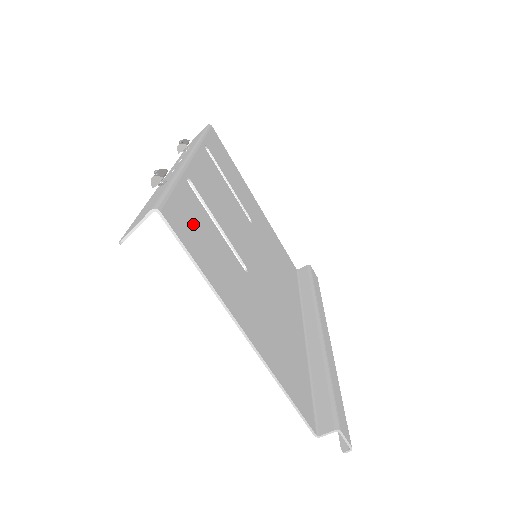
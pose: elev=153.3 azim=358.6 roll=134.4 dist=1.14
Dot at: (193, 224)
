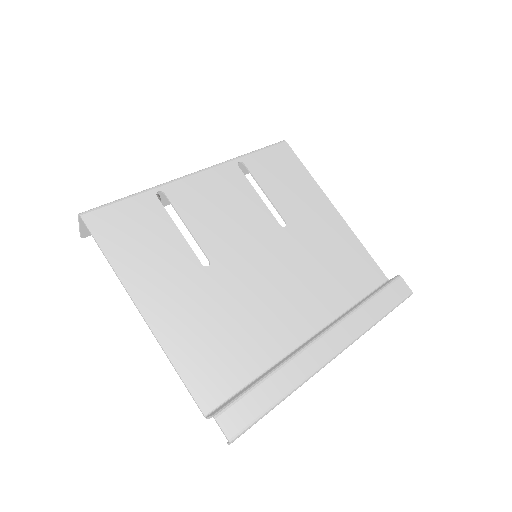
Dot at: (129, 224)
